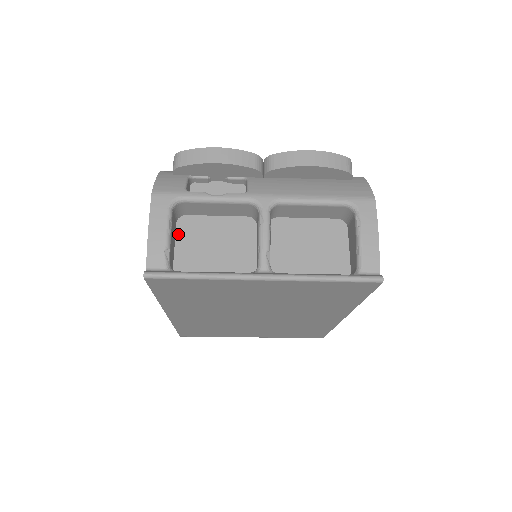
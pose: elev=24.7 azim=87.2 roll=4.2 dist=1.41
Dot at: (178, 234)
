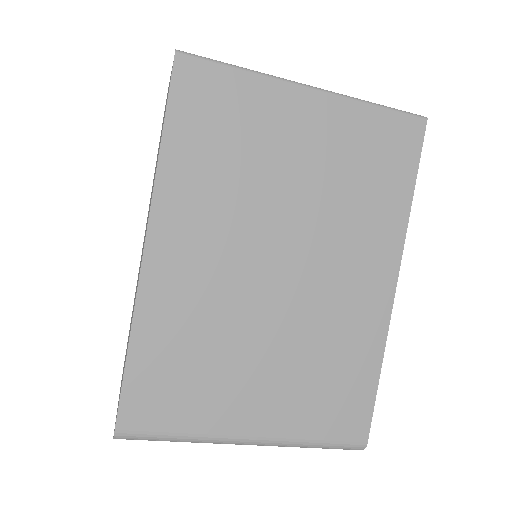
Dot at: occluded
